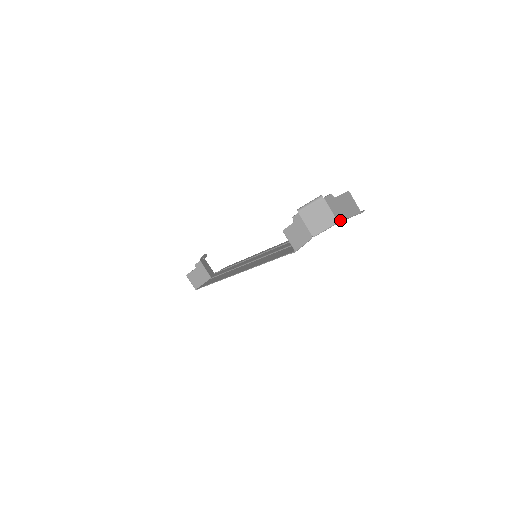
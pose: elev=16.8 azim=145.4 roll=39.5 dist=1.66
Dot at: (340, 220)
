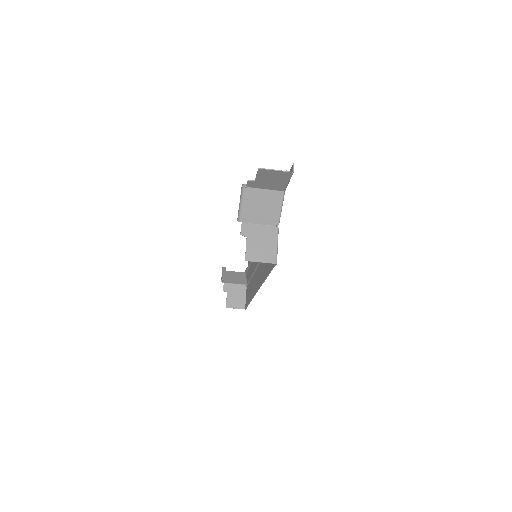
Dot at: (283, 189)
